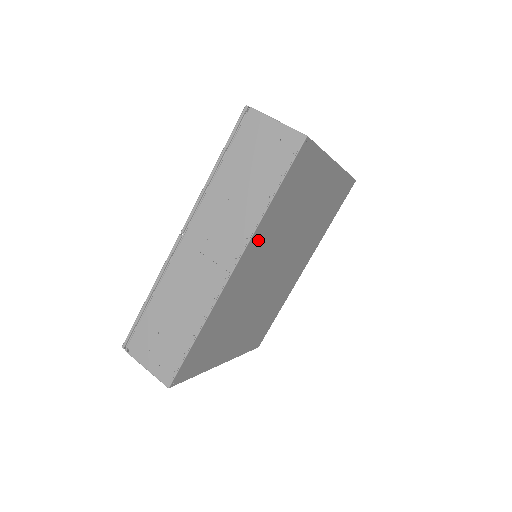
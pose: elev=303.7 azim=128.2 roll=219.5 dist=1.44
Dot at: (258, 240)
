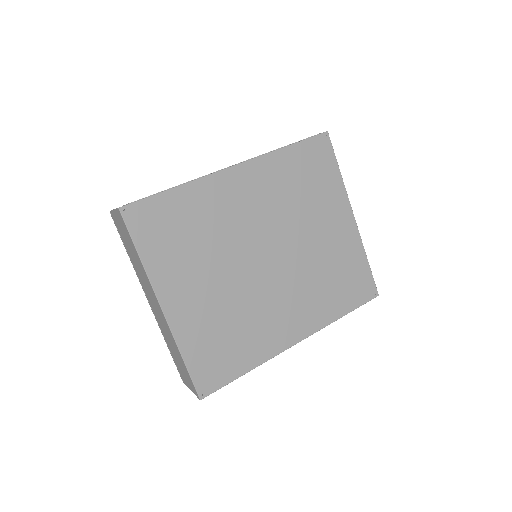
Dot at: (264, 172)
